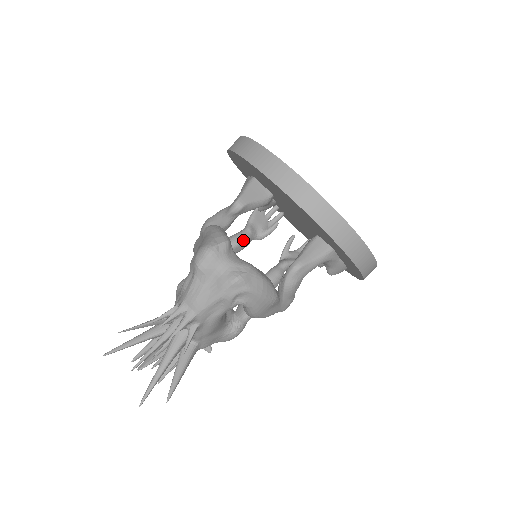
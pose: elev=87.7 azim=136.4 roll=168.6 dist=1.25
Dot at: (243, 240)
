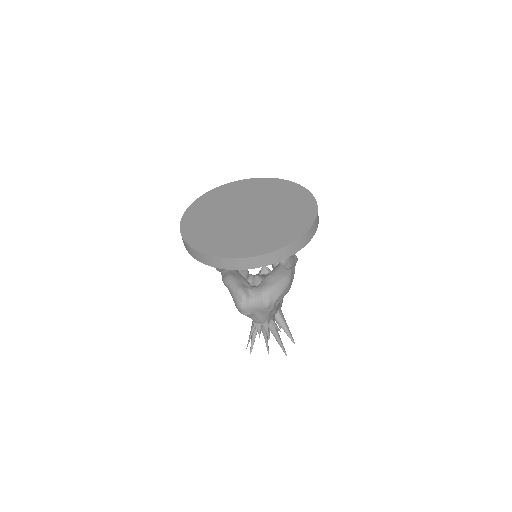
Dot at: occluded
